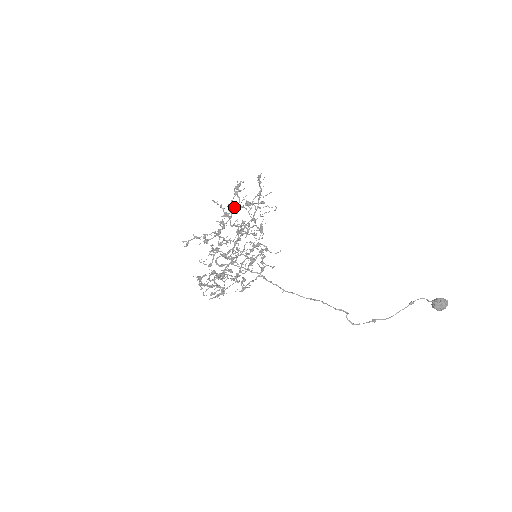
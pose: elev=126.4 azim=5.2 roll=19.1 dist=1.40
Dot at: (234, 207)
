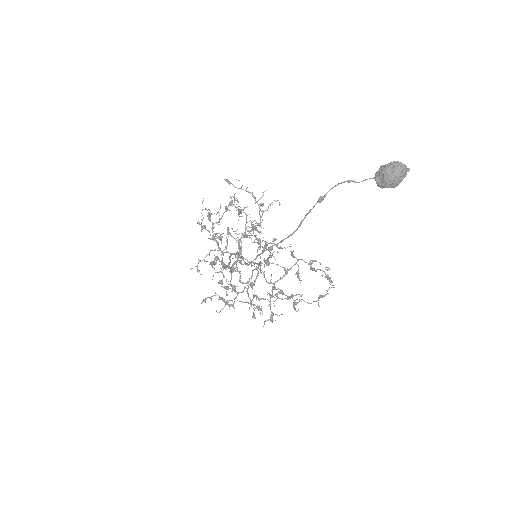
Dot at: (219, 220)
